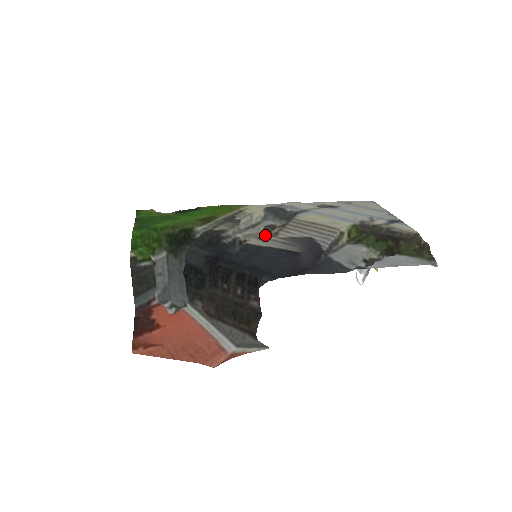
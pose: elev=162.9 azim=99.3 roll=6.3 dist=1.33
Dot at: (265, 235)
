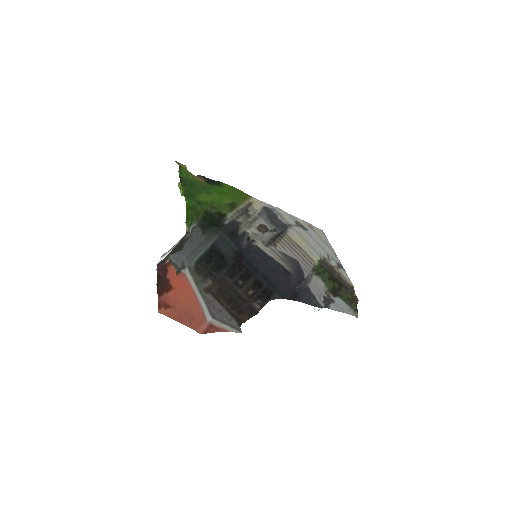
Dot at: (265, 239)
